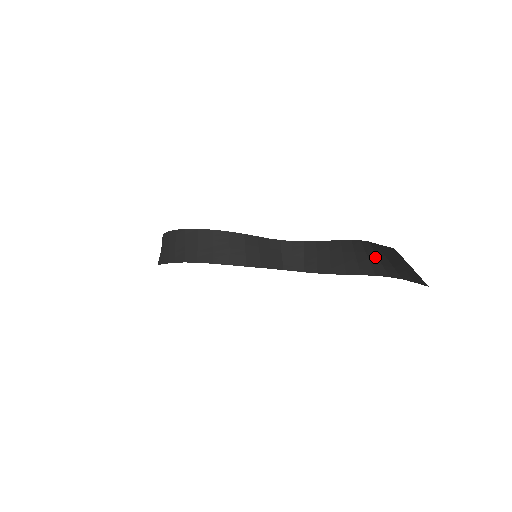
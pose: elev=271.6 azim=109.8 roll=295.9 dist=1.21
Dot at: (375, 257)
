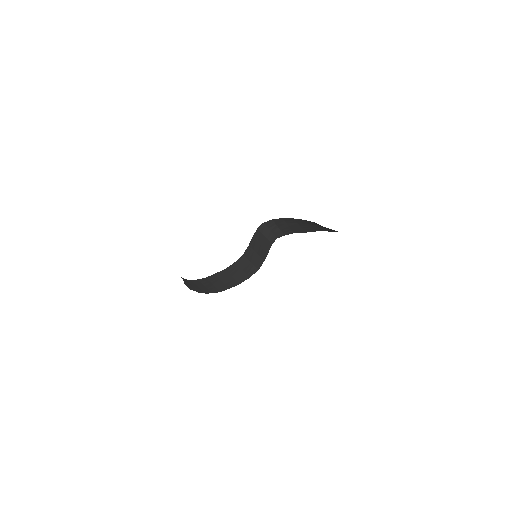
Dot at: occluded
